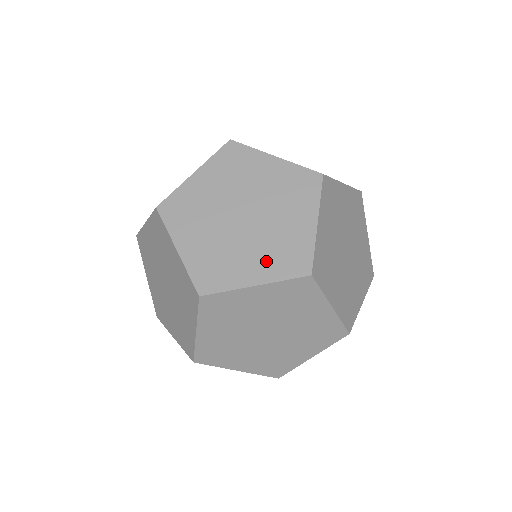
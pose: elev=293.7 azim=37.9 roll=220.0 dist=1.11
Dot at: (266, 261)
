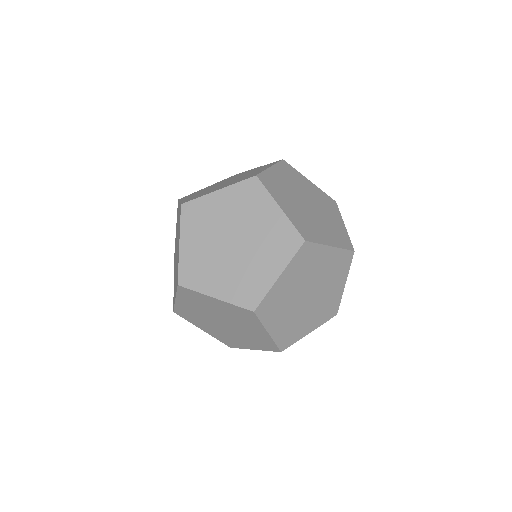
Dot at: occluded
